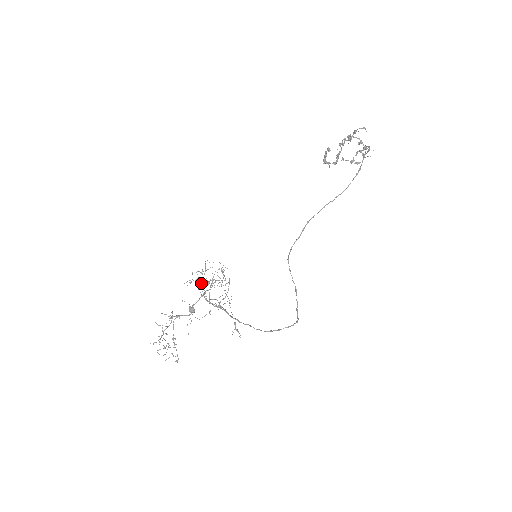
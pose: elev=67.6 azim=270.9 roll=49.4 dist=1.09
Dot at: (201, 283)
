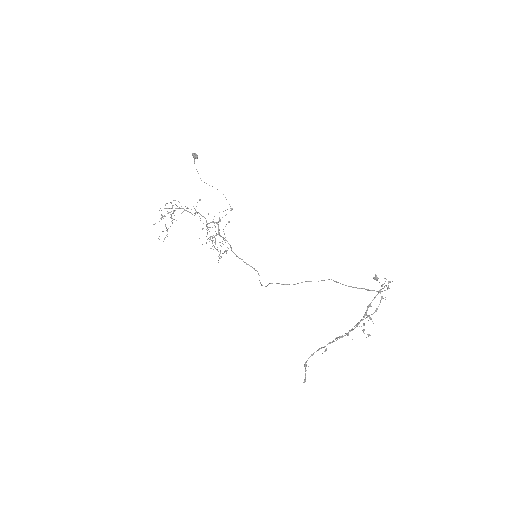
Dot at: occluded
